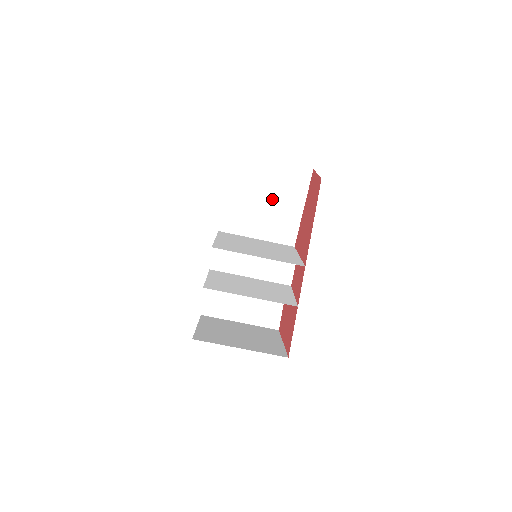
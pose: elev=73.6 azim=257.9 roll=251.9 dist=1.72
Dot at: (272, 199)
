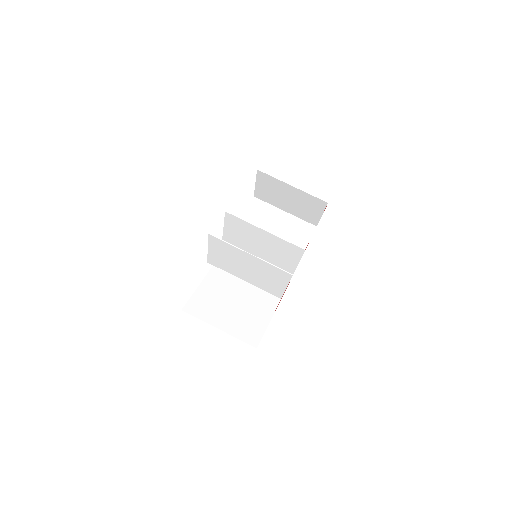
Dot at: occluded
